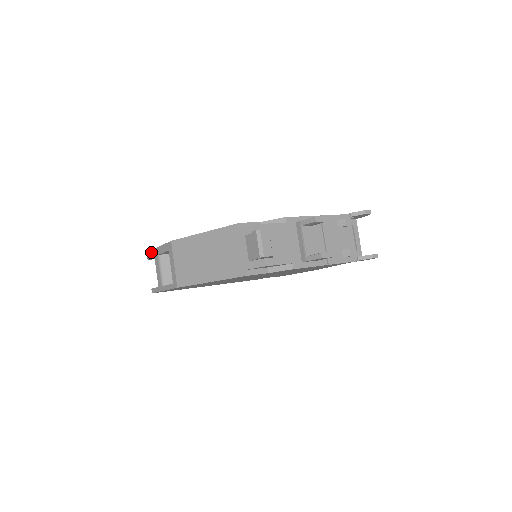
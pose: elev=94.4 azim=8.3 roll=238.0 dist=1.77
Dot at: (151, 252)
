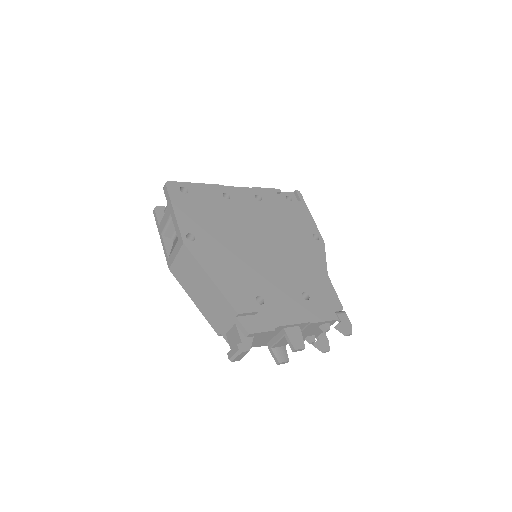
Dot at: (168, 196)
